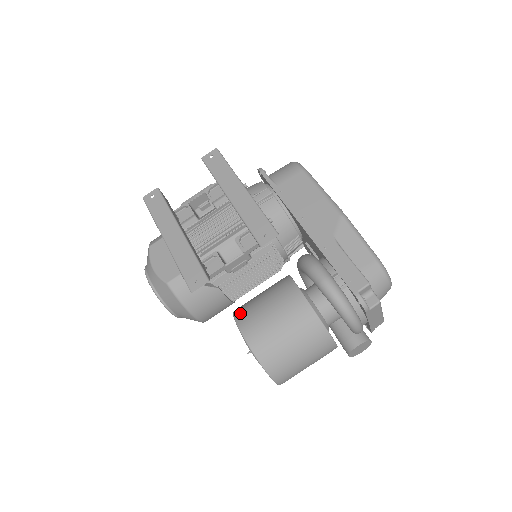
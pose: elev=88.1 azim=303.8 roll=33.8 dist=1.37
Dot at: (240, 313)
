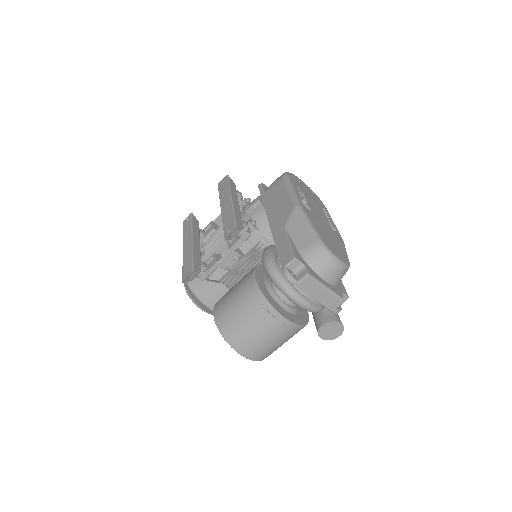
Dot at: occluded
